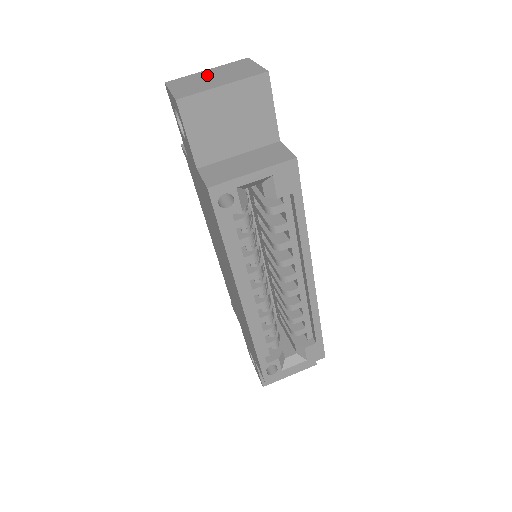
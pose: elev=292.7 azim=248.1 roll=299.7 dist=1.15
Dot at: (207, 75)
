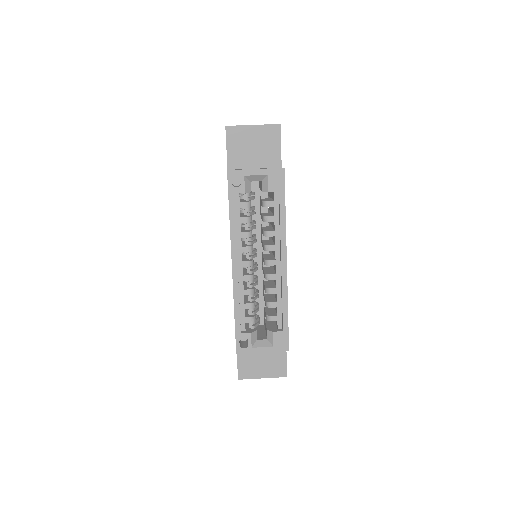
Dot at: occluded
